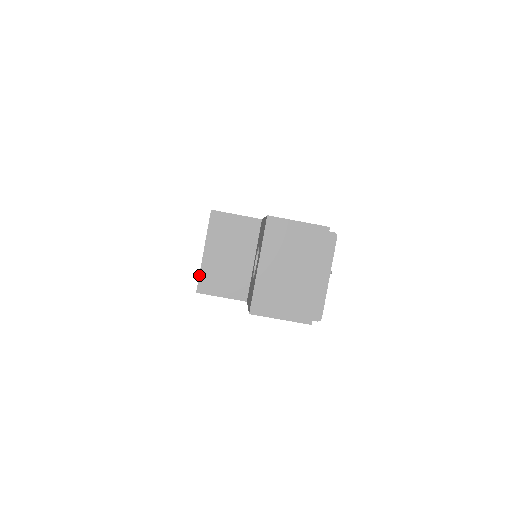
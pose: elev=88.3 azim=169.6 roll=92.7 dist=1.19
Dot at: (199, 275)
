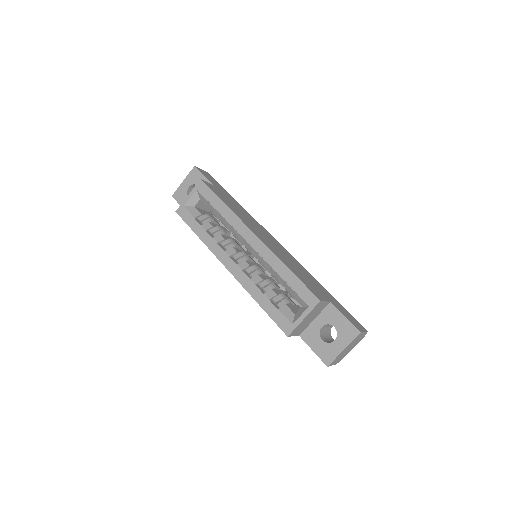
Dot at: (294, 329)
